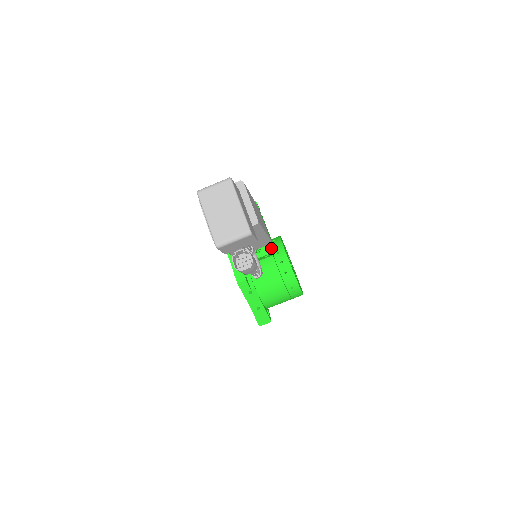
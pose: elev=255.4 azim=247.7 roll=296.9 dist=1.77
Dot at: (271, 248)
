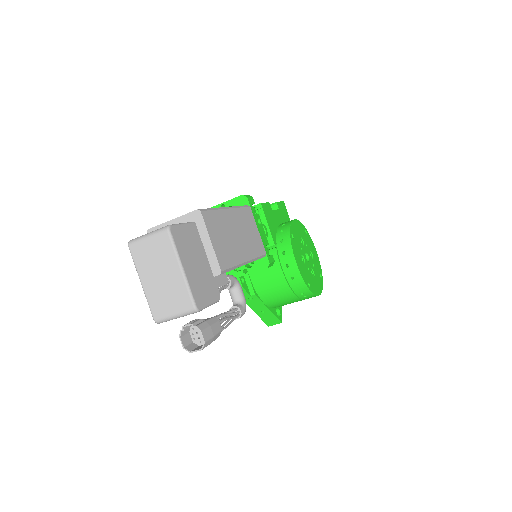
Dot at: (266, 262)
